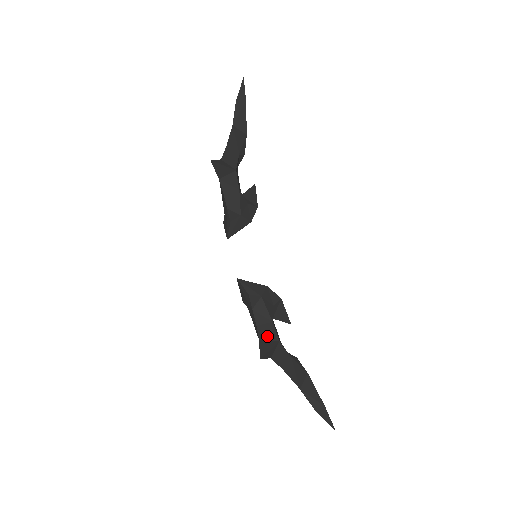
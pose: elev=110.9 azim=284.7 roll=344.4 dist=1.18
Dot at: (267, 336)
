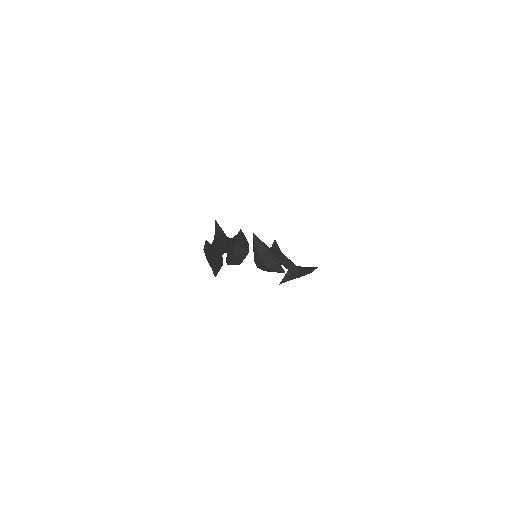
Dot at: occluded
